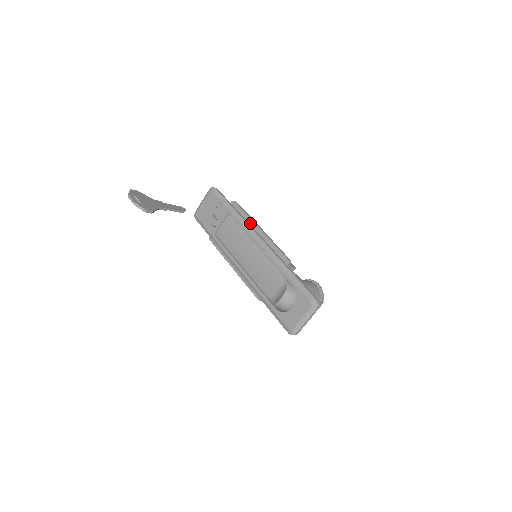
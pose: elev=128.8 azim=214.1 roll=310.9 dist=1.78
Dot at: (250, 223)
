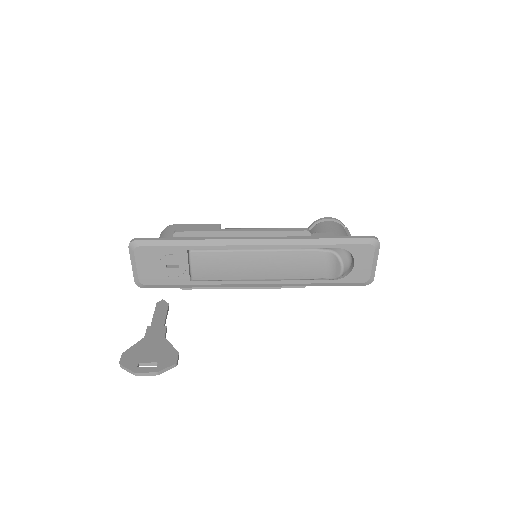
Dot at: (223, 236)
